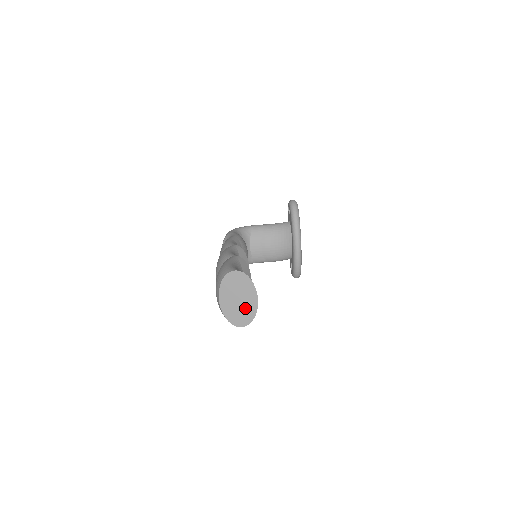
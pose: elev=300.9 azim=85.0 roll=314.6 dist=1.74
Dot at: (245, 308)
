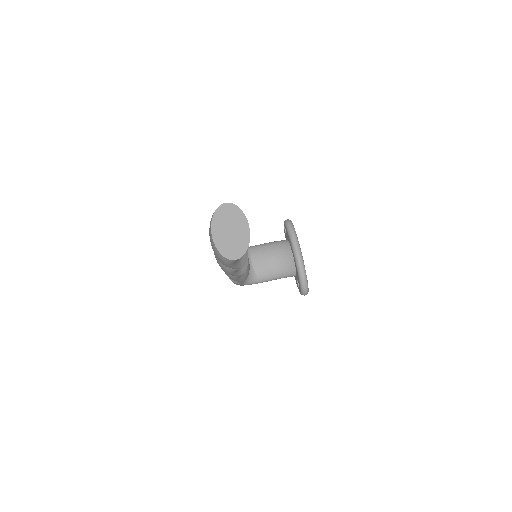
Dot at: (238, 238)
